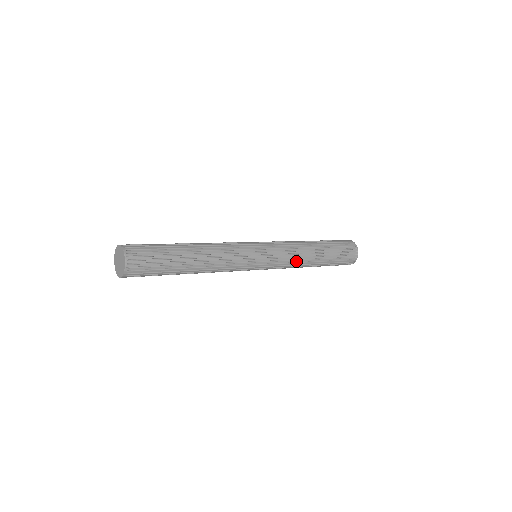
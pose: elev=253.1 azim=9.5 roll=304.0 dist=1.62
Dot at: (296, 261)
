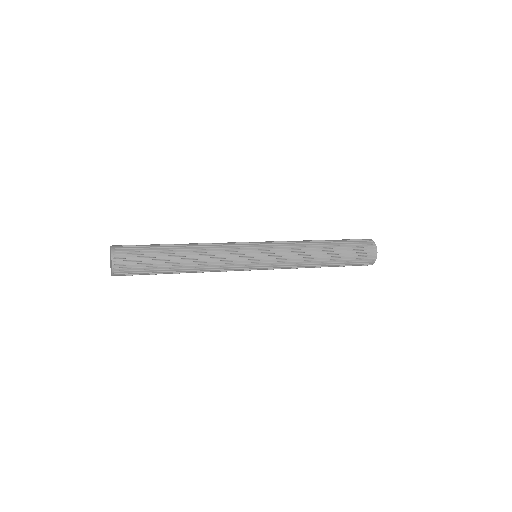
Dot at: (295, 268)
